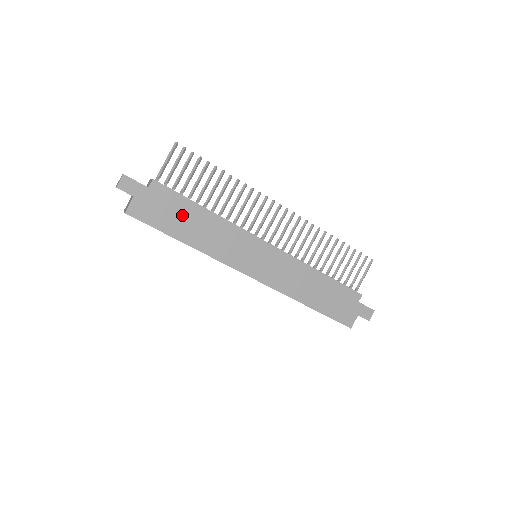
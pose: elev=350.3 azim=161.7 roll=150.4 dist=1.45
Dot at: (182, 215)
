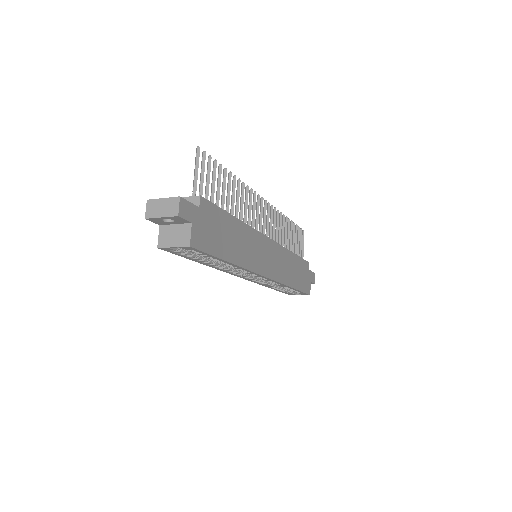
Dot at: (224, 231)
